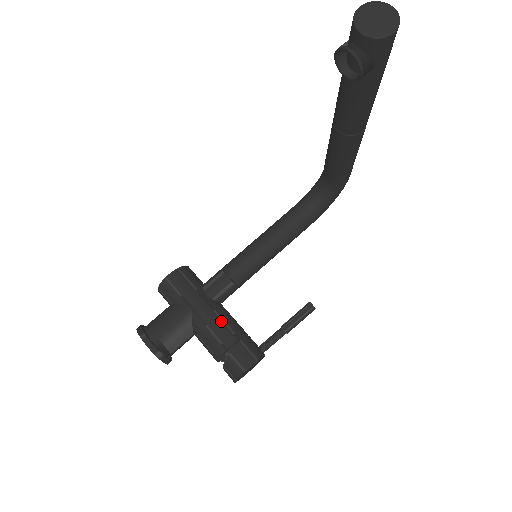
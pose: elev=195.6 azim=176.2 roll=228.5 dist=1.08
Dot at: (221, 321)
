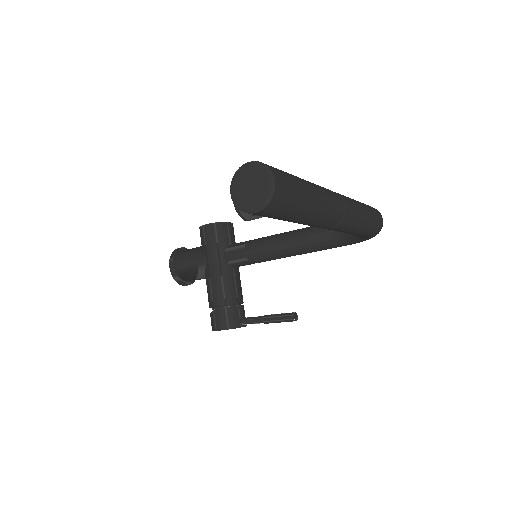
Dot at: (221, 284)
